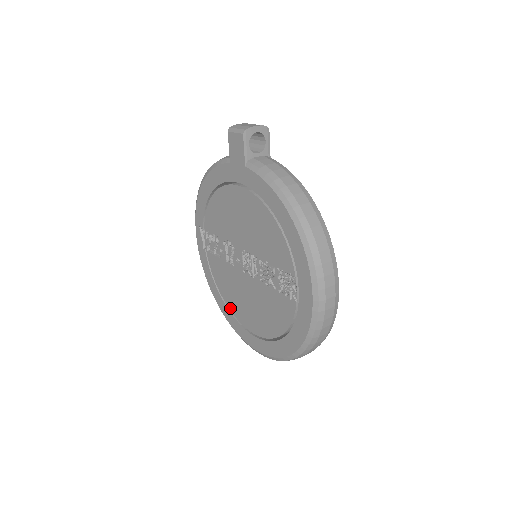
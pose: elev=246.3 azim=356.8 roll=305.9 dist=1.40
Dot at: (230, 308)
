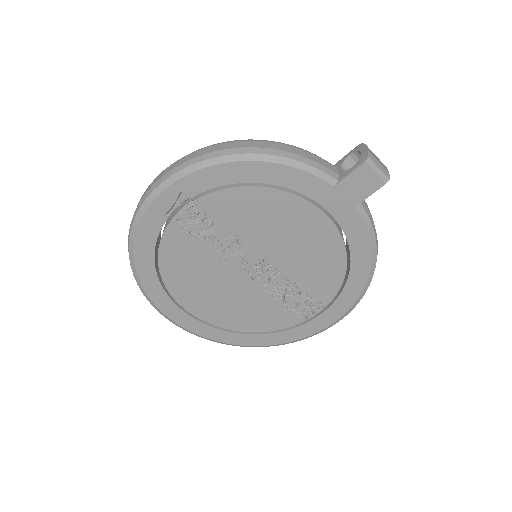
Dot at: (169, 288)
